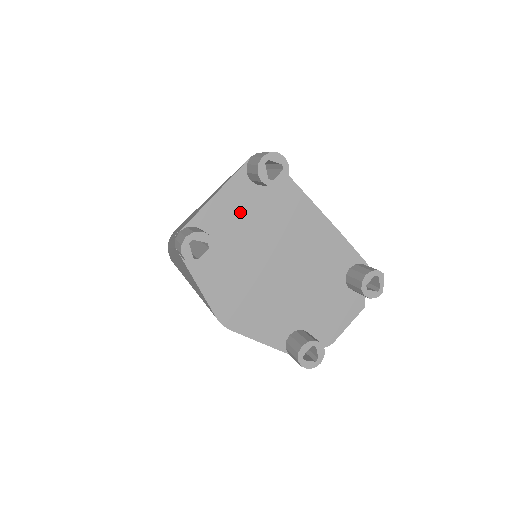
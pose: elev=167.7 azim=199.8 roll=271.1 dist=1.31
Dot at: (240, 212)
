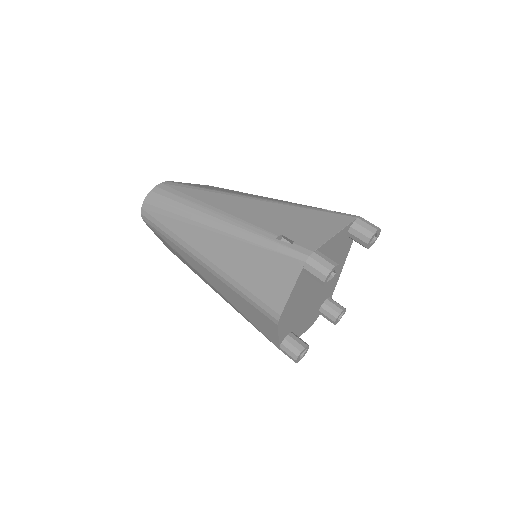
Dot at: (333, 249)
